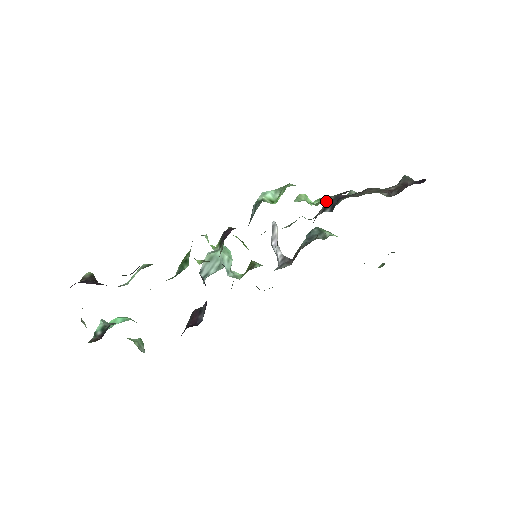
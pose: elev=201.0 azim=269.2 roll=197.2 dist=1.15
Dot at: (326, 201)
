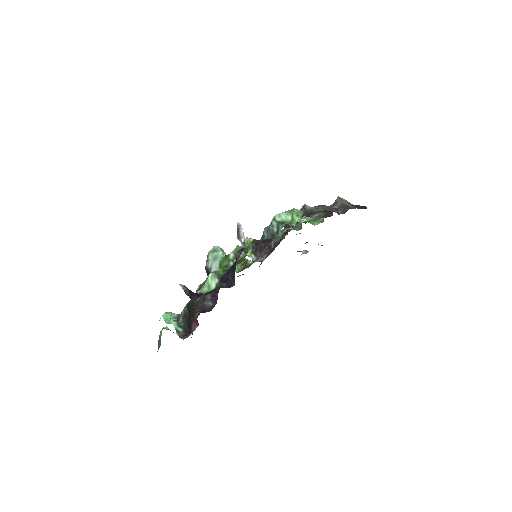
Dot at: occluded
